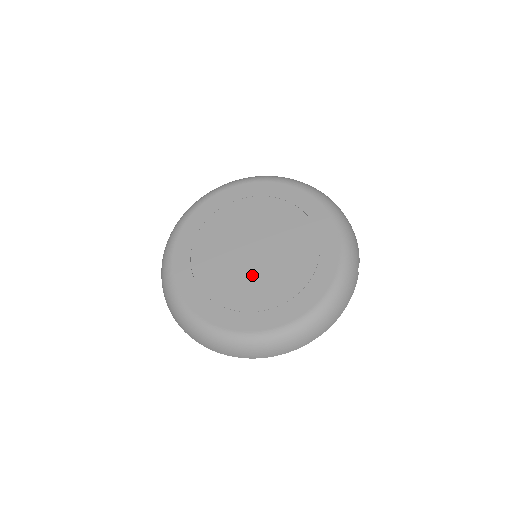
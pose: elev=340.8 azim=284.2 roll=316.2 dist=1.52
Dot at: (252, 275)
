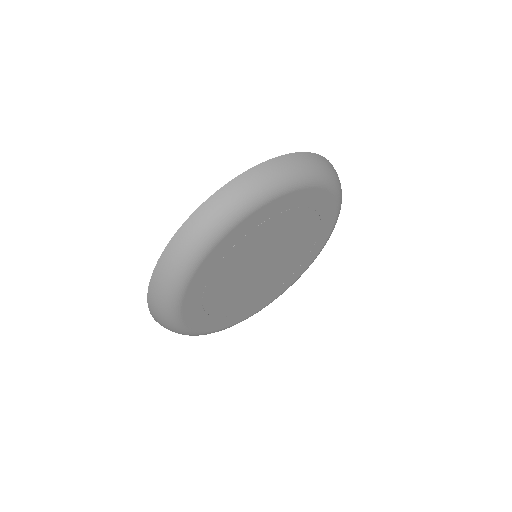
Dot at: (269, 278)
